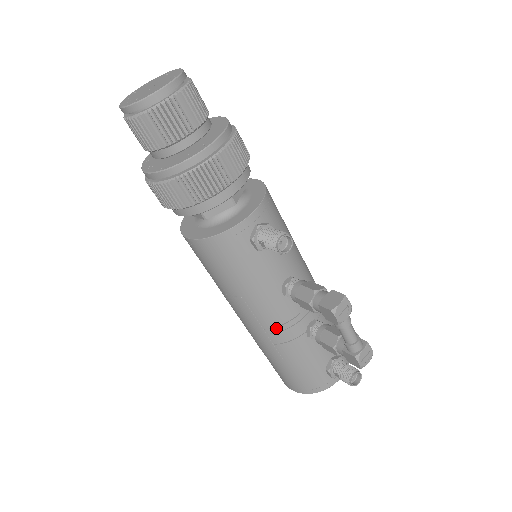
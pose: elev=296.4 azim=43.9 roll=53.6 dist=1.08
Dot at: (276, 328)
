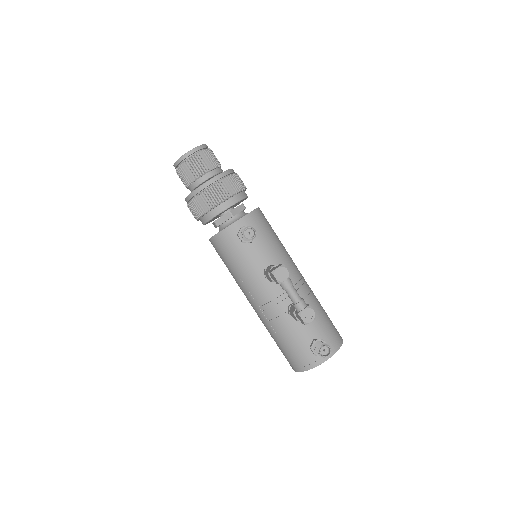
Dot at: (266, 305)
